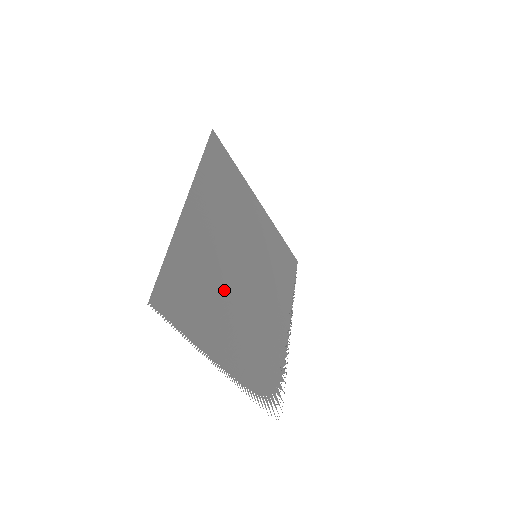
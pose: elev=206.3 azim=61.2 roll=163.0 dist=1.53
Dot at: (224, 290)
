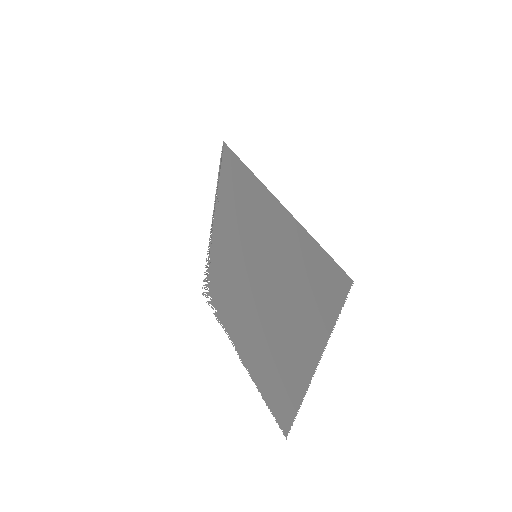
Dot at: (261, 335)
